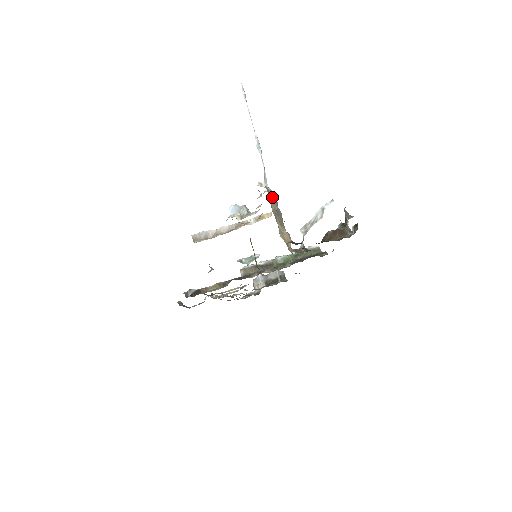
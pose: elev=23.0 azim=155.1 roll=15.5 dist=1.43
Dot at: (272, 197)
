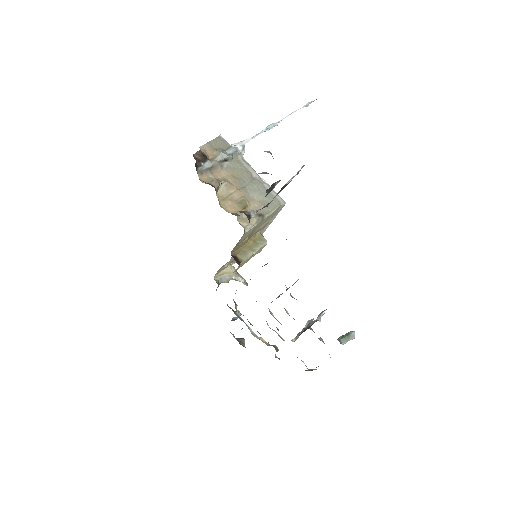
Dot at: (227, 150)
